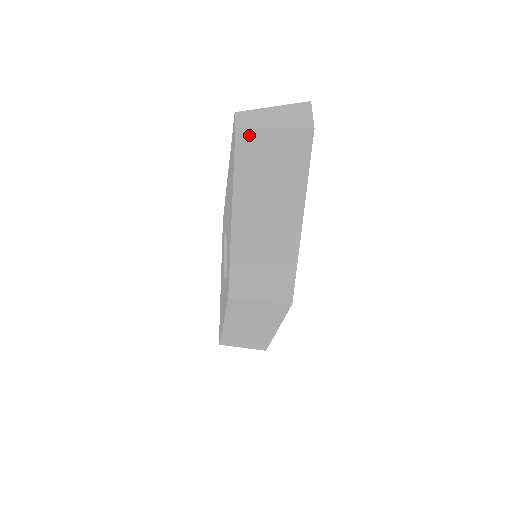
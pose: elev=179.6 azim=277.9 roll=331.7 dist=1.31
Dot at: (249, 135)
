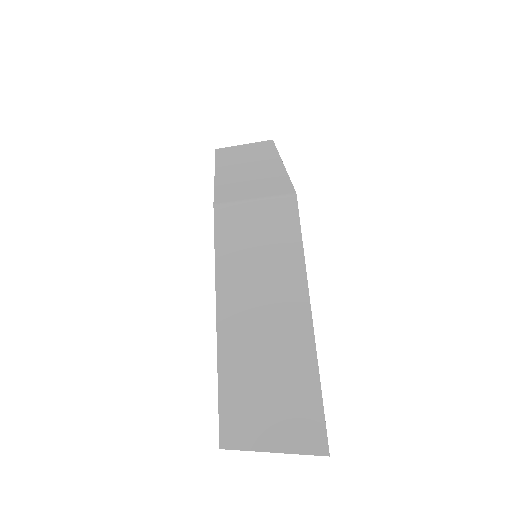
Dot at: occluded
